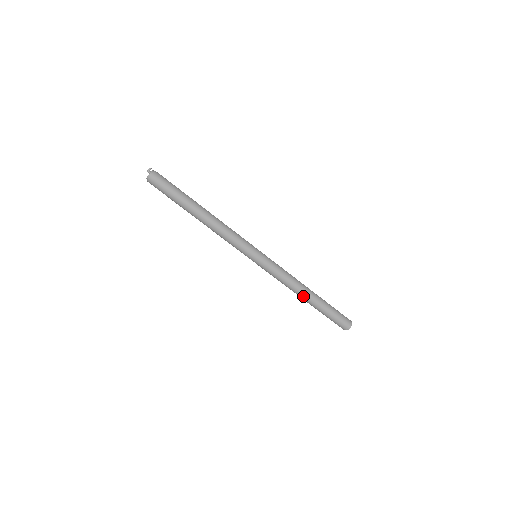
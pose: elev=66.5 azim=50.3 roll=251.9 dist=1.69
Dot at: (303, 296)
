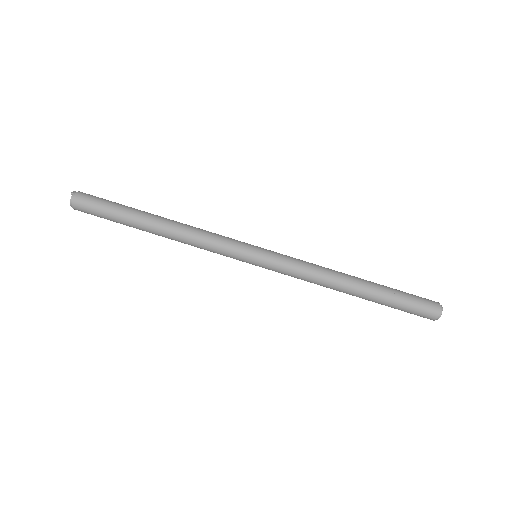
Dot at: (350, 280)
